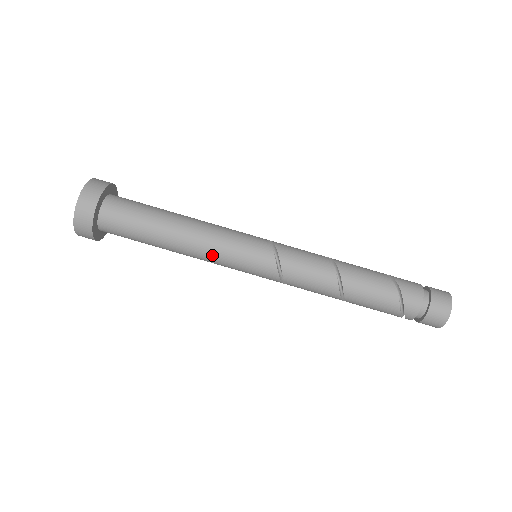
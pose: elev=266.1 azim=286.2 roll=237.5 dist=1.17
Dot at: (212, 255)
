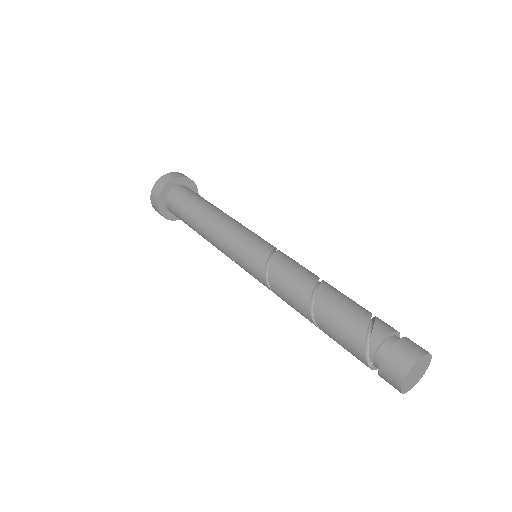
Dot at: (229, 226)
